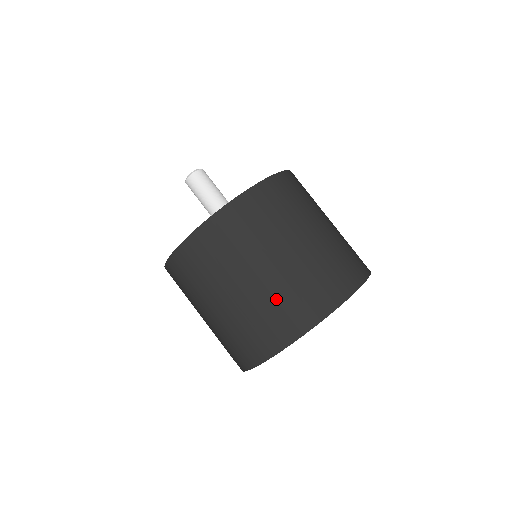
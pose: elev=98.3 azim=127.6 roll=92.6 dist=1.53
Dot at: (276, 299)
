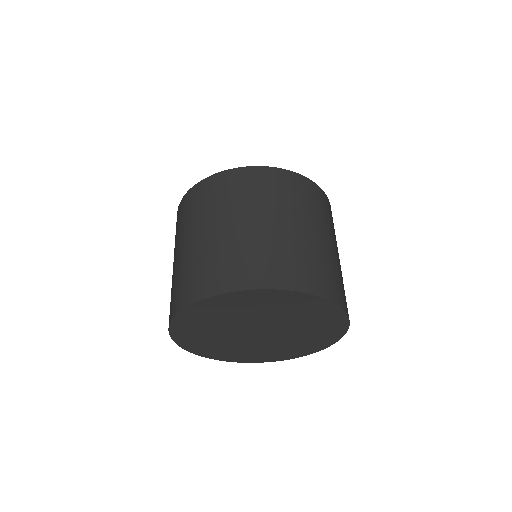
Dot at: (241, 249)
